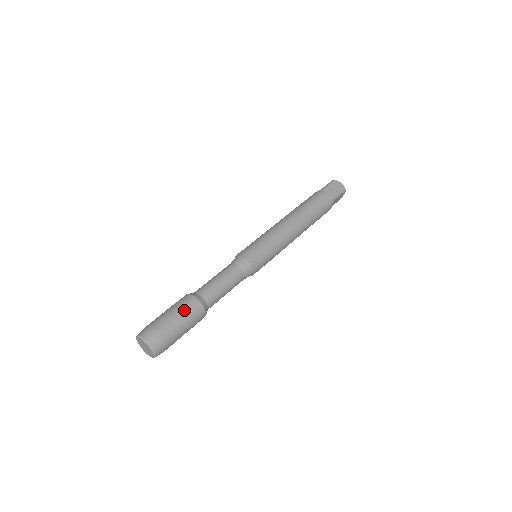
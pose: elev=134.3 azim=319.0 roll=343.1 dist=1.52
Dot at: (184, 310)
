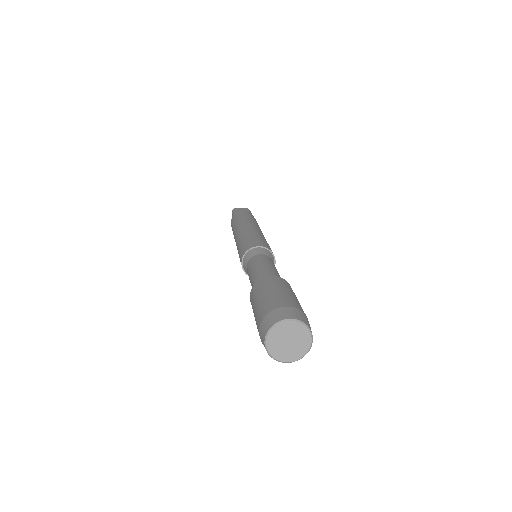
Dot at: (276, 285)
